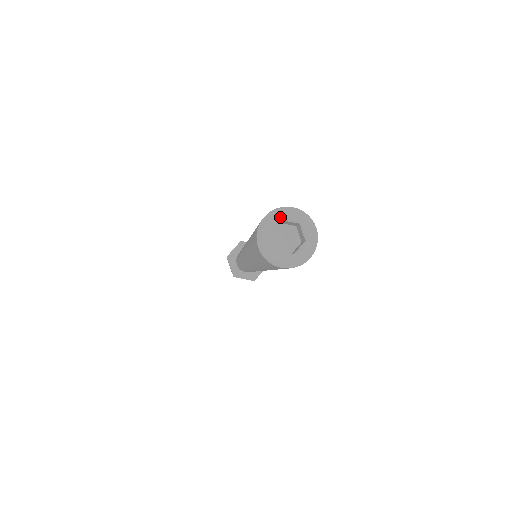
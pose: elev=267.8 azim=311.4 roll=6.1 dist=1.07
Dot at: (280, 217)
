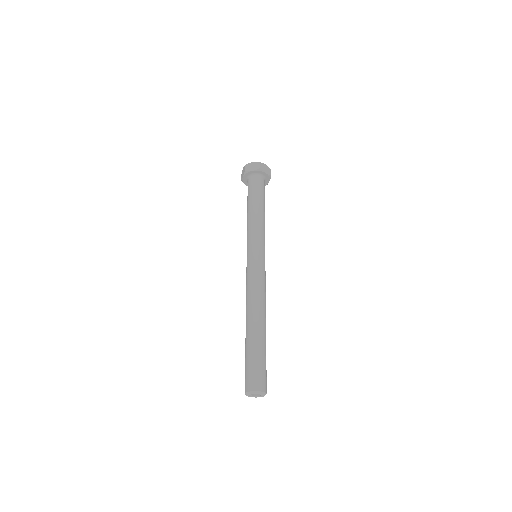
Dot at: (250, 394)
